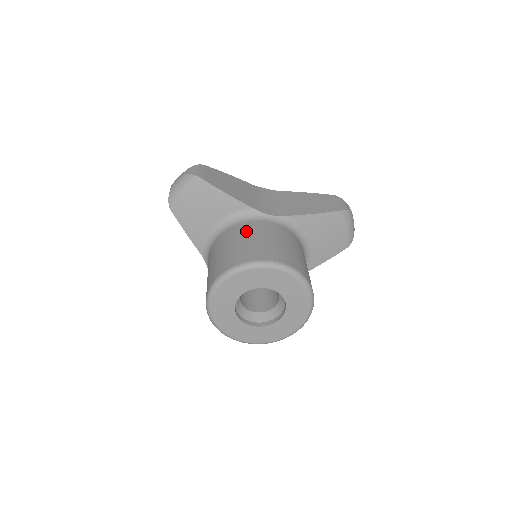
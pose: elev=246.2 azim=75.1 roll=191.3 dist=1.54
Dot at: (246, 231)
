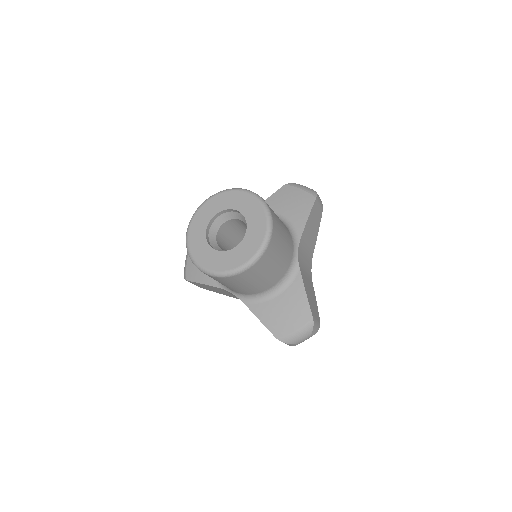
Dot at: occluded
